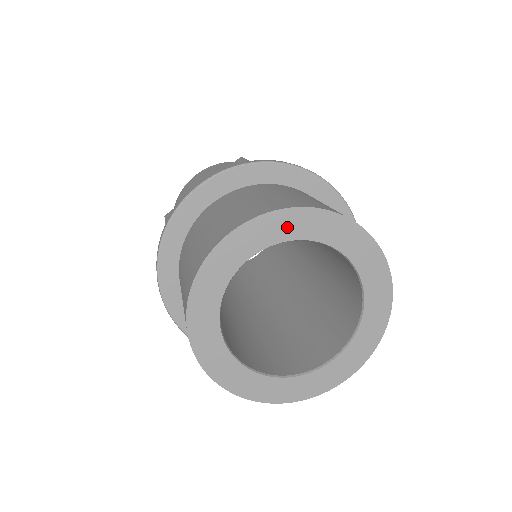
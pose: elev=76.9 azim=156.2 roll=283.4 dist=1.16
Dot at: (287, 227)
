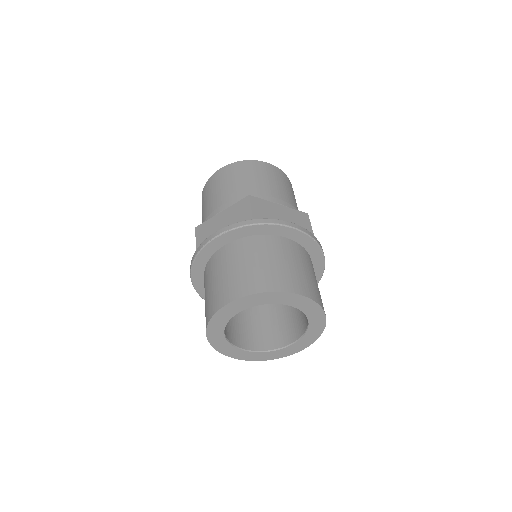
Dot at: (310, 309)
